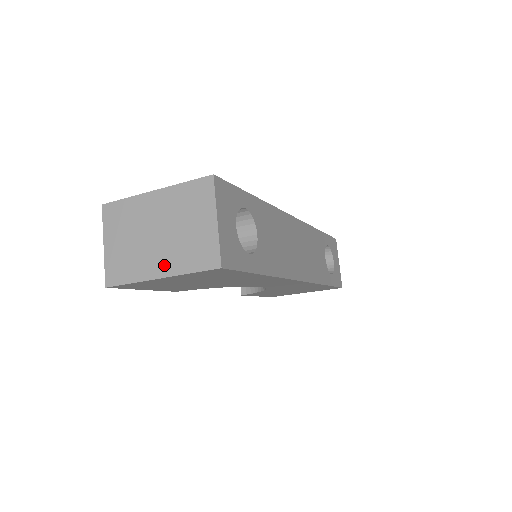
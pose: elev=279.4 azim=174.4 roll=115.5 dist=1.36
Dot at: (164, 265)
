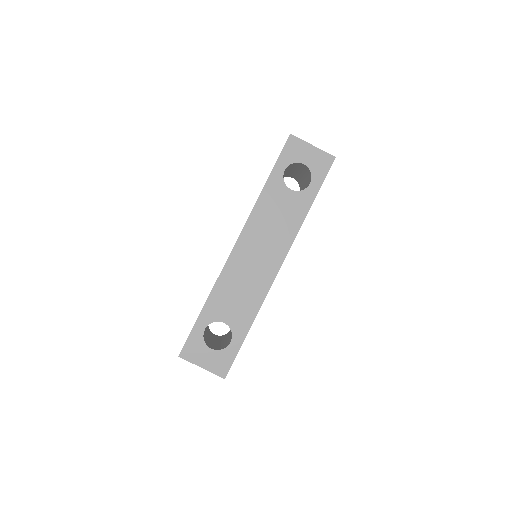
Dot at: occluded
